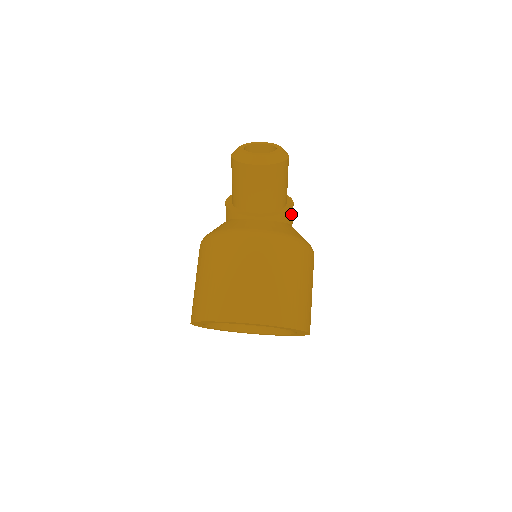
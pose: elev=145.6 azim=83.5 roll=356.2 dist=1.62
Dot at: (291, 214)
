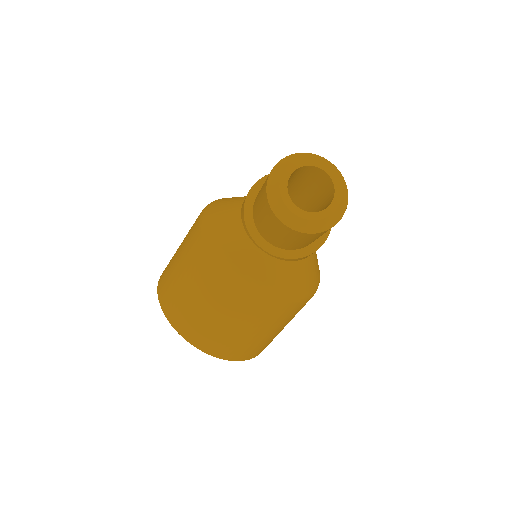
Dot at: occluded
